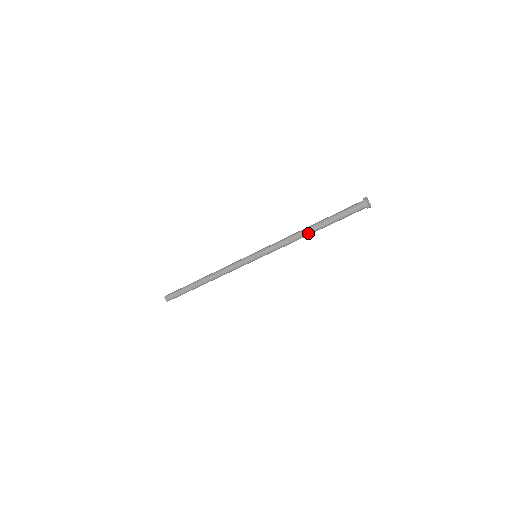
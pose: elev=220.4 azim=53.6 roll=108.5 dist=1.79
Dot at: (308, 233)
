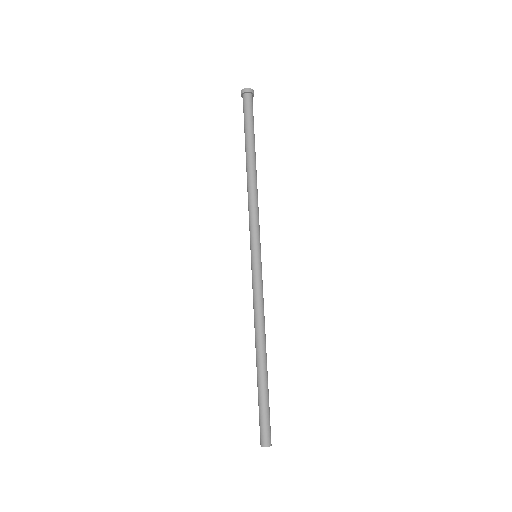
Dot at: (254, 170)
